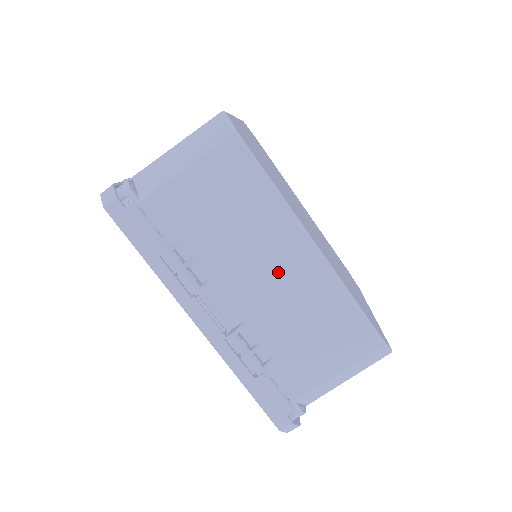
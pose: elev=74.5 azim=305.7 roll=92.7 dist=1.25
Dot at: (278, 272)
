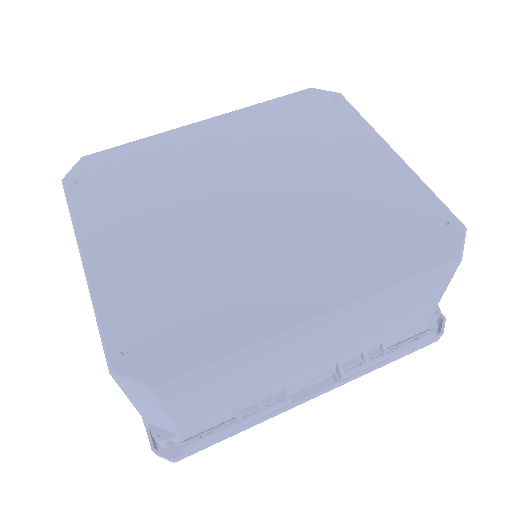
Dot at: (319, 345)
